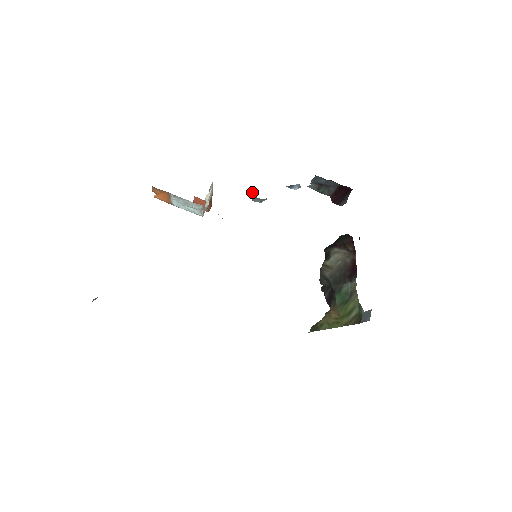
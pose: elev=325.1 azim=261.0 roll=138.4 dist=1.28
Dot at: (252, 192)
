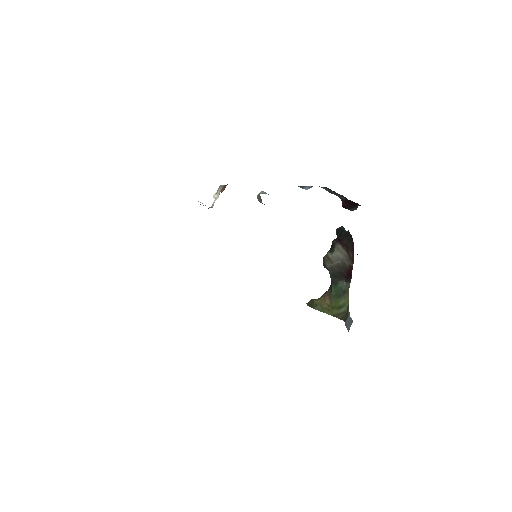
Dot at: (259, 196)
